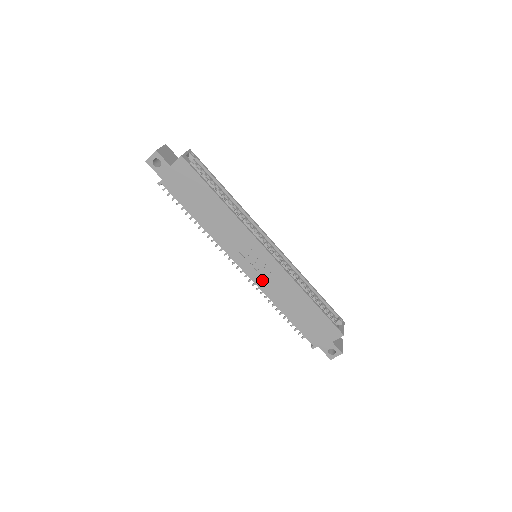
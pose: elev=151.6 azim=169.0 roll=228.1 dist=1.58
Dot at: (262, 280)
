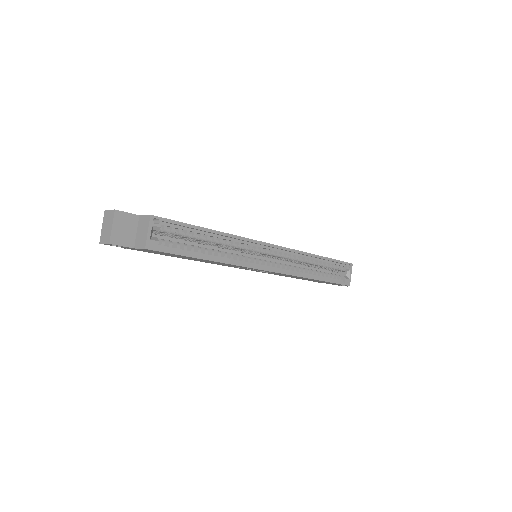
Dot at: (265, 272)
